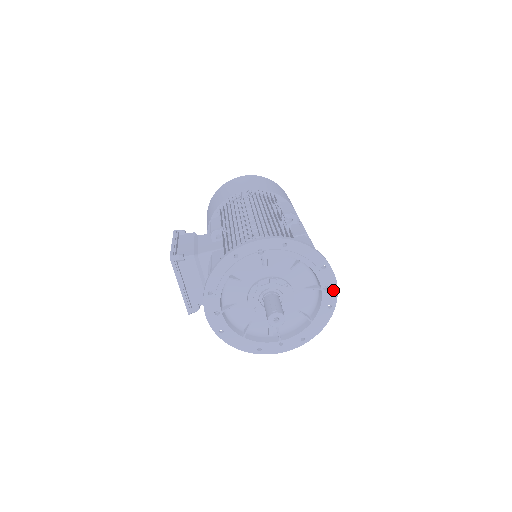
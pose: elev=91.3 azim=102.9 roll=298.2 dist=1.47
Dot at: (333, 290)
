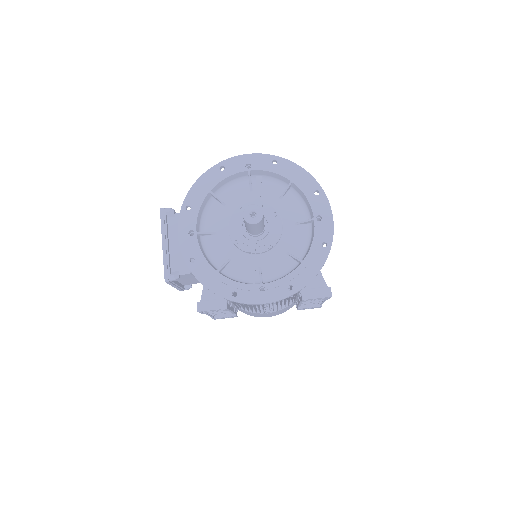
Dot at: (328, 223)
